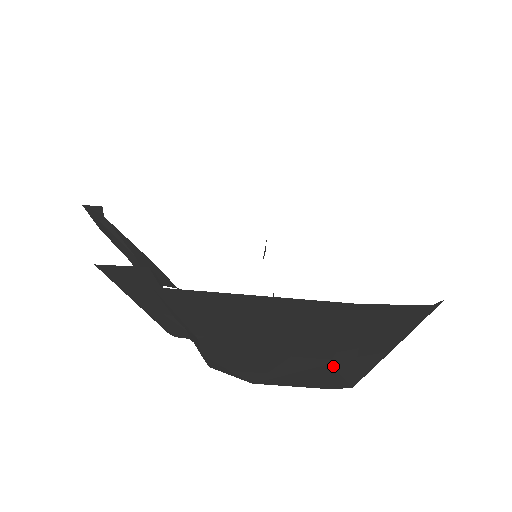
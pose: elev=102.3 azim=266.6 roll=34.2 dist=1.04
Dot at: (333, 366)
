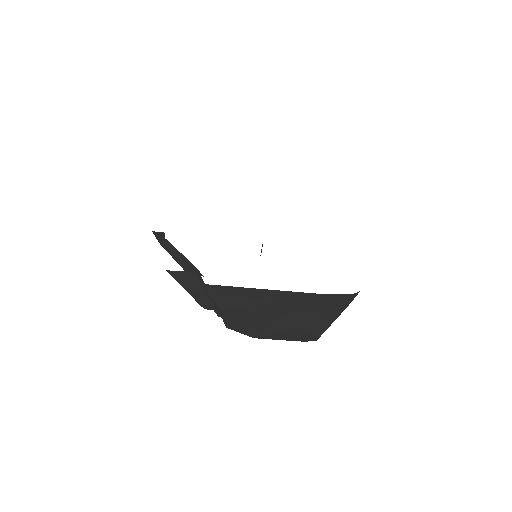
Dot at: (303, 327)
